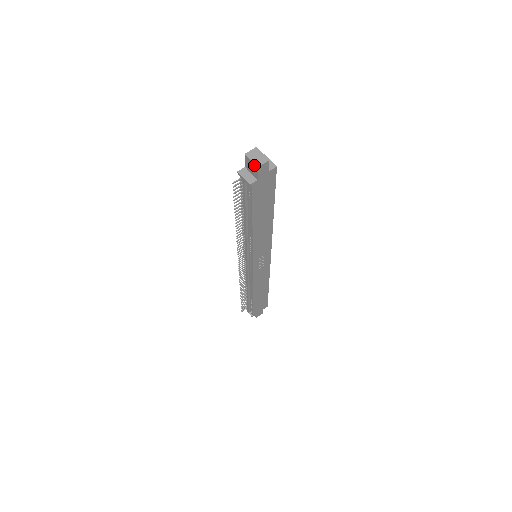
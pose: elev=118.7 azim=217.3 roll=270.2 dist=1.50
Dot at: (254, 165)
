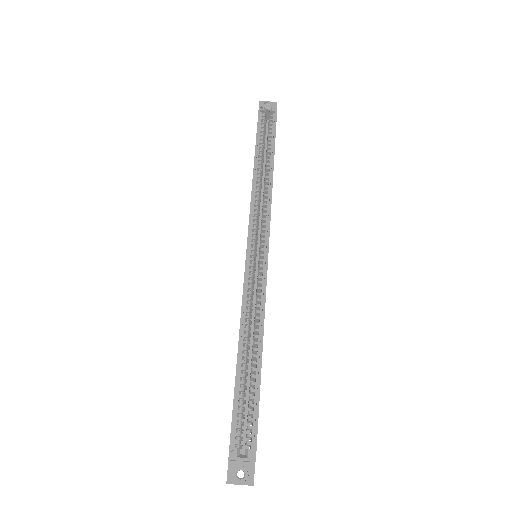
Dot at: occluded
